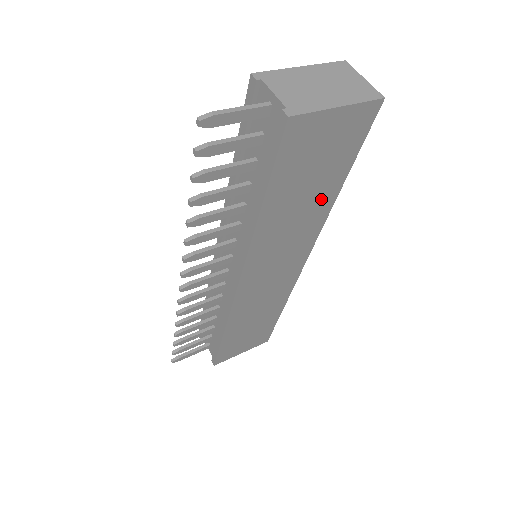
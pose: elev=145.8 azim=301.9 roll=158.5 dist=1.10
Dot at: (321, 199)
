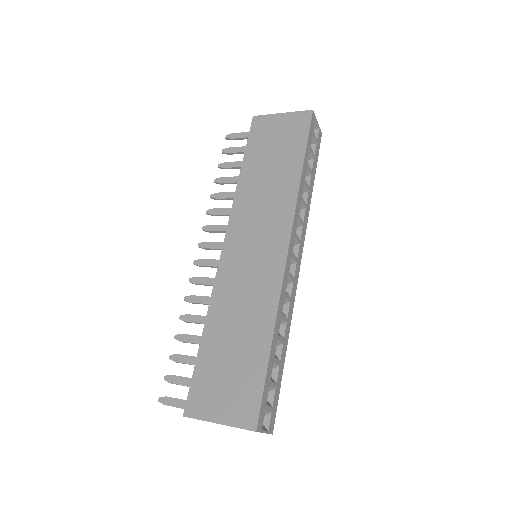
Dot at: (286, 176)
